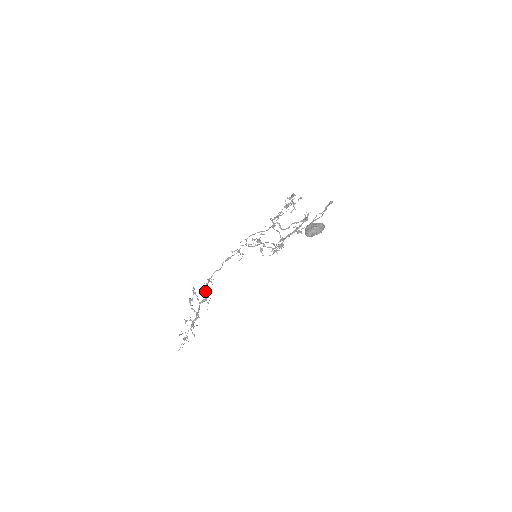
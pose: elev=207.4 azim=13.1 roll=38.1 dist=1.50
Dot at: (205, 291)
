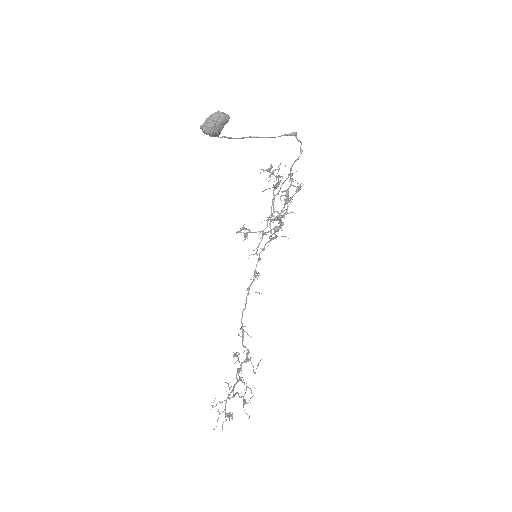
Dot at: occluded
